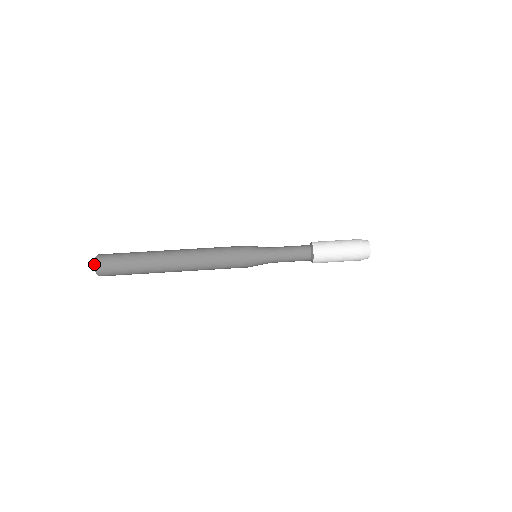
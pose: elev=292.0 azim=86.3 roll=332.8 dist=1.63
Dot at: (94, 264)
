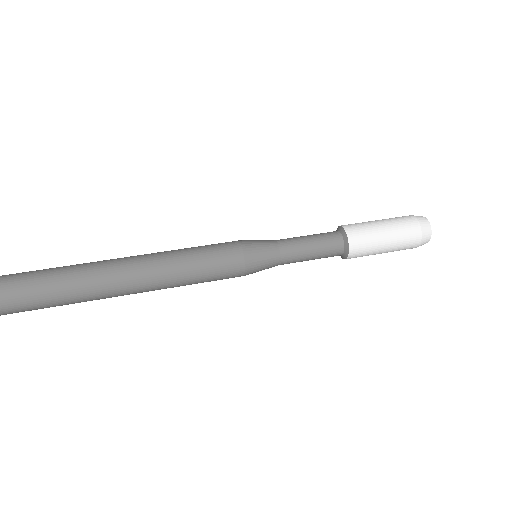
Dot at: out of frame
